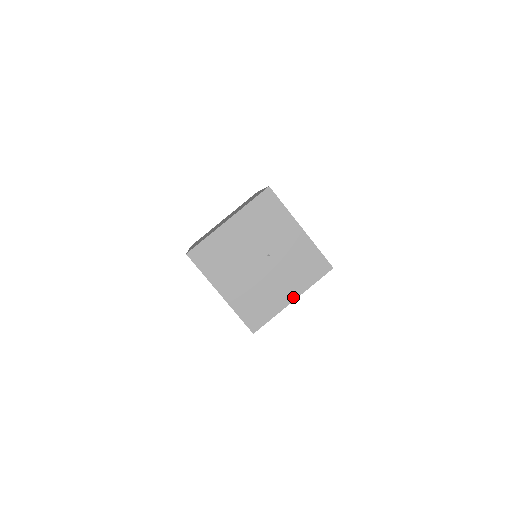
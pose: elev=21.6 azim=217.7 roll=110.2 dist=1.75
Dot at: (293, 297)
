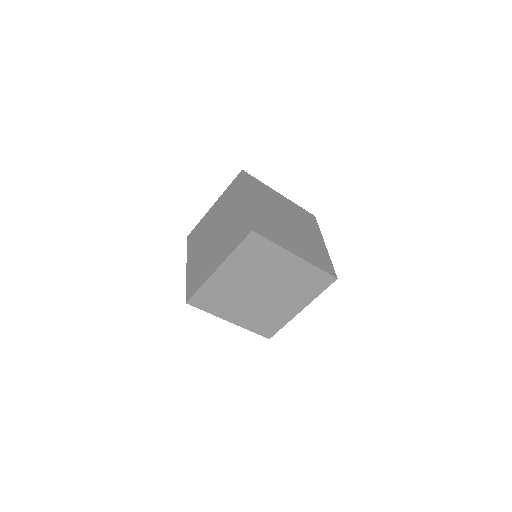
Dot at: (301, 308)
